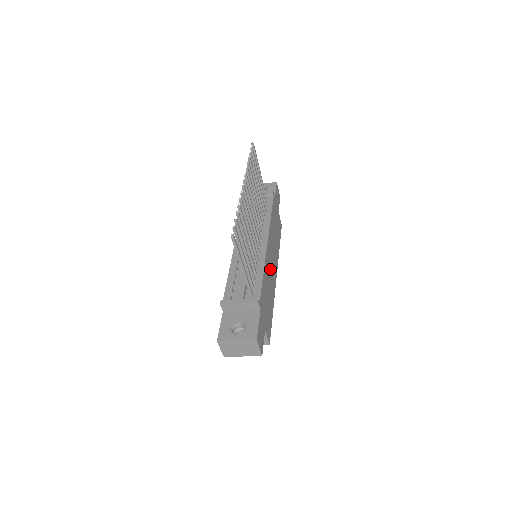
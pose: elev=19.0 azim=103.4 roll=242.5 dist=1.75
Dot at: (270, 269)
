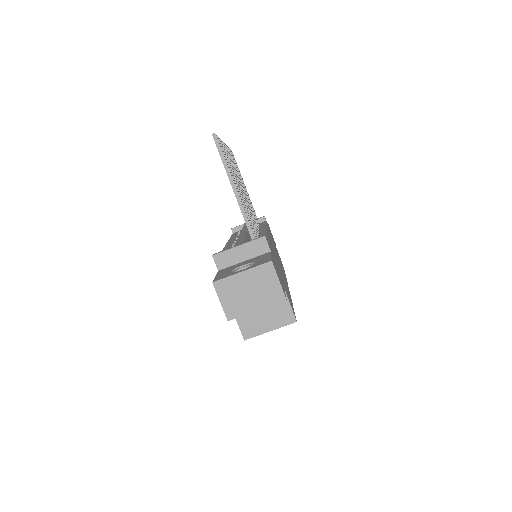
Dot at: (277, 259)
